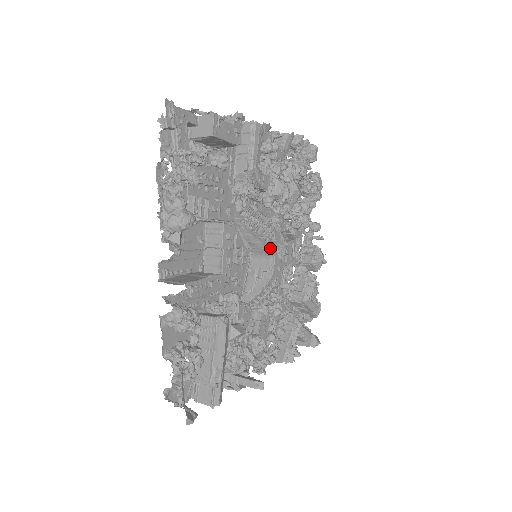
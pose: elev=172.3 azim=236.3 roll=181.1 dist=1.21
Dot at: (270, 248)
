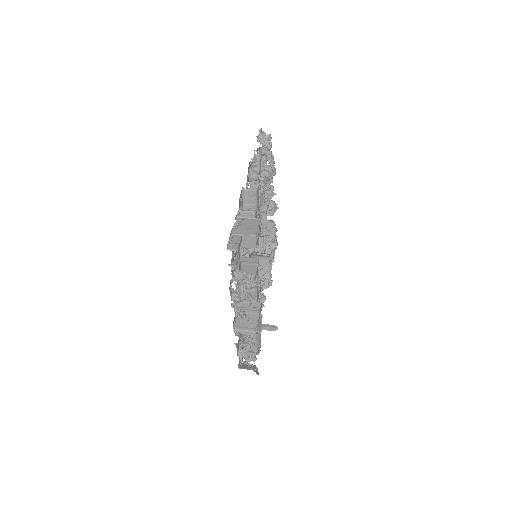
Dot at: (269, 254)
